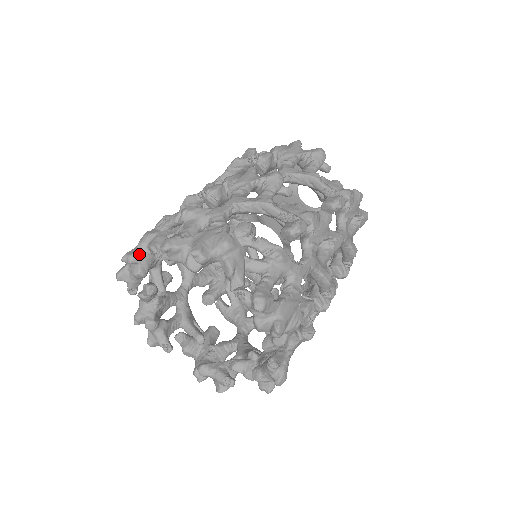
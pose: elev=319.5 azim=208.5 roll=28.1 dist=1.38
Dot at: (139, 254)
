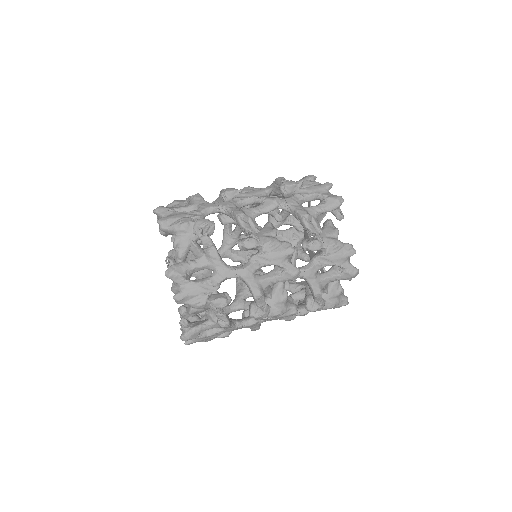
Dot at: (168, 231)
